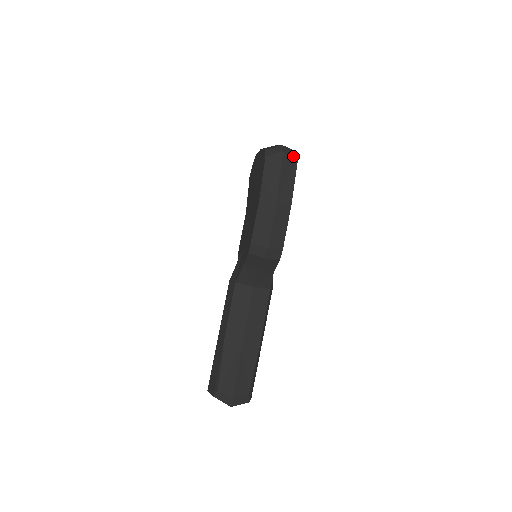
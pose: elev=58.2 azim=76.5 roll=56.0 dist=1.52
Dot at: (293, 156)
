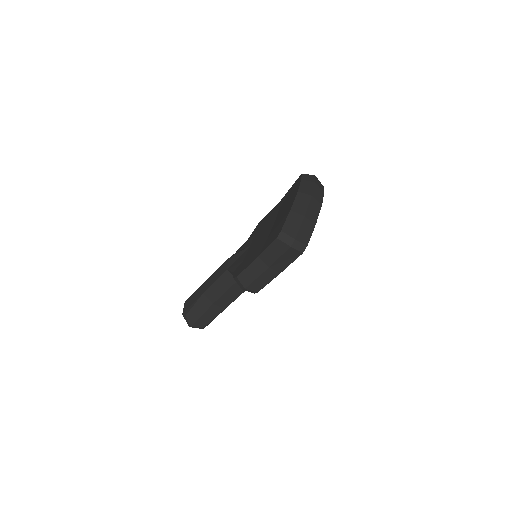
Dot at: (299, 251)
